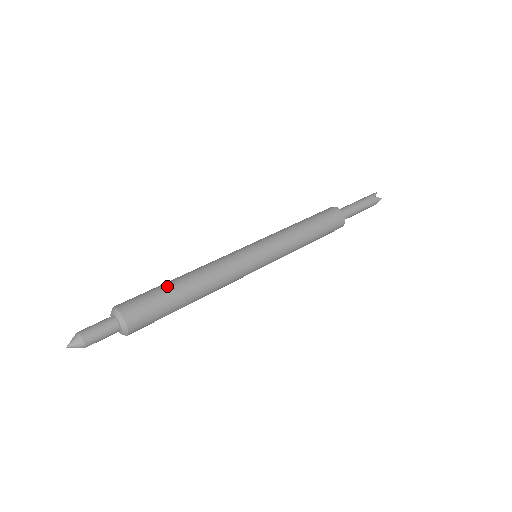
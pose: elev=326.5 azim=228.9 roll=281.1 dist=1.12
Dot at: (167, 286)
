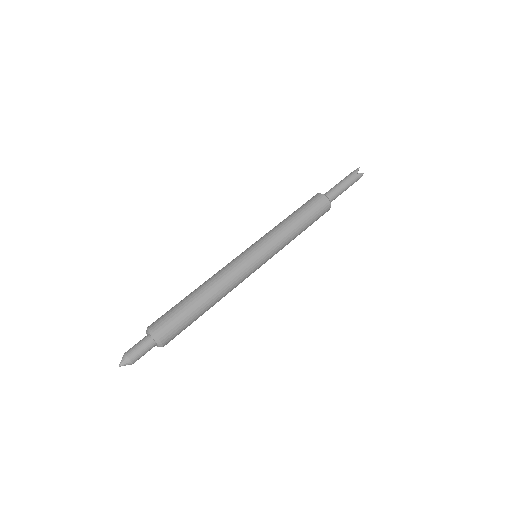
Dot at: (186, 302)
